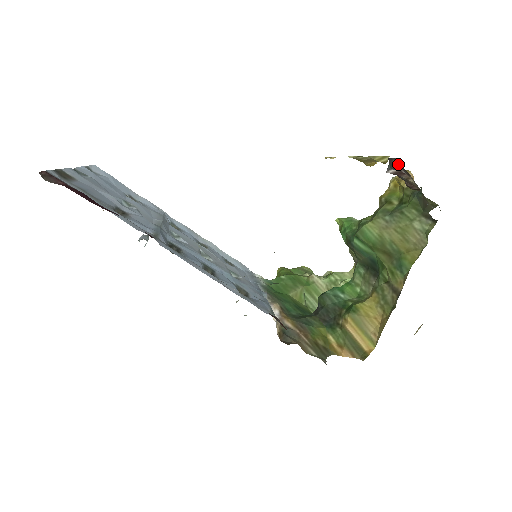
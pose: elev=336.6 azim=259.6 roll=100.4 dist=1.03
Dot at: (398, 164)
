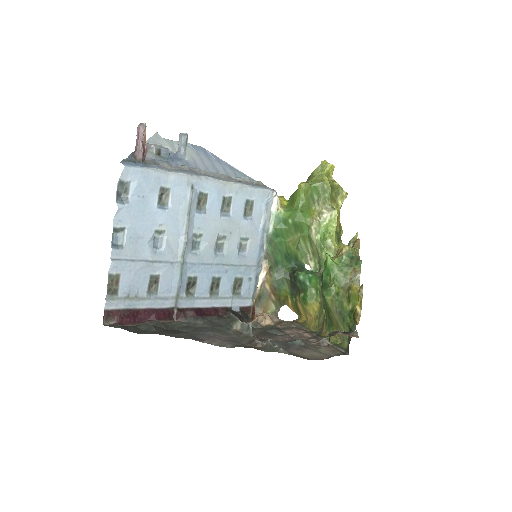
Dot at: occluded
